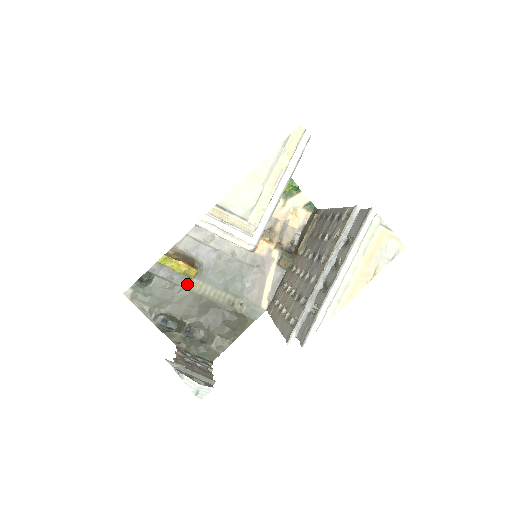
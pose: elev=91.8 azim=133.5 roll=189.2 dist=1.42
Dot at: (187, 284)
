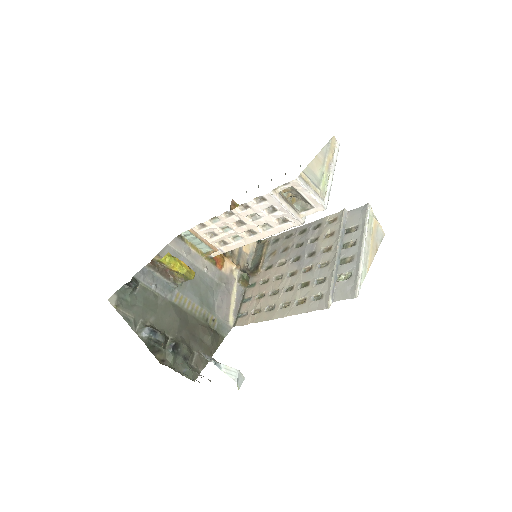
Dot at: (169, 295)
